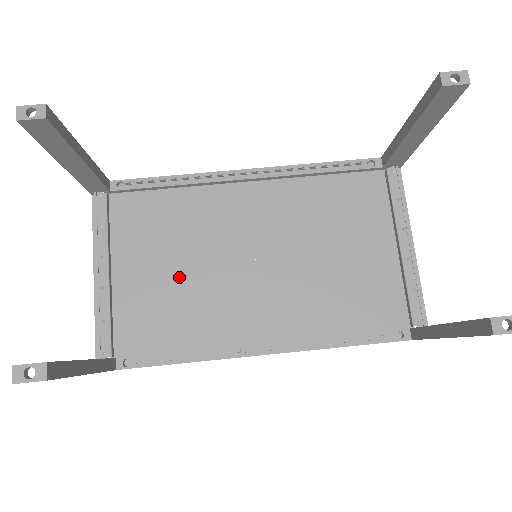
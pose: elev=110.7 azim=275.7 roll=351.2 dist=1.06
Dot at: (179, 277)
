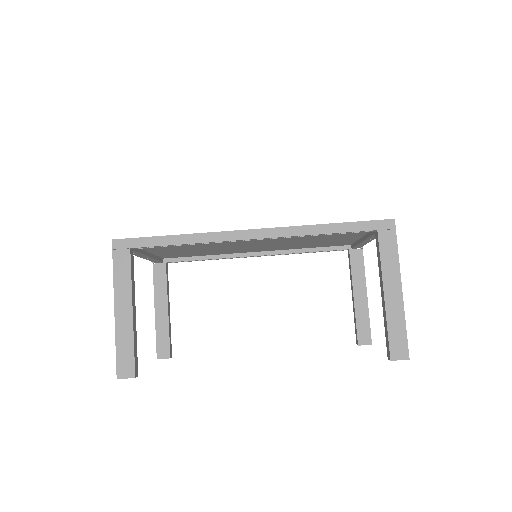
Dot at: (199, 250)
